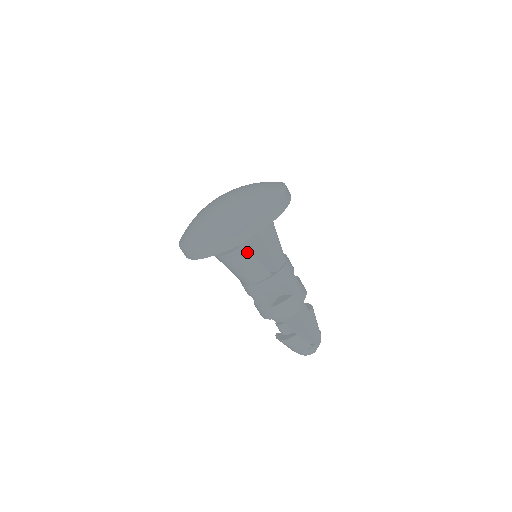
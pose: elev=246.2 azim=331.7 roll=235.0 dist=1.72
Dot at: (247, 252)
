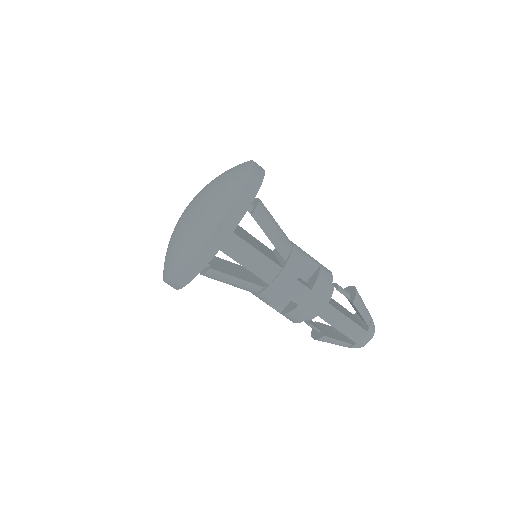
Dot at: (220, 273)
